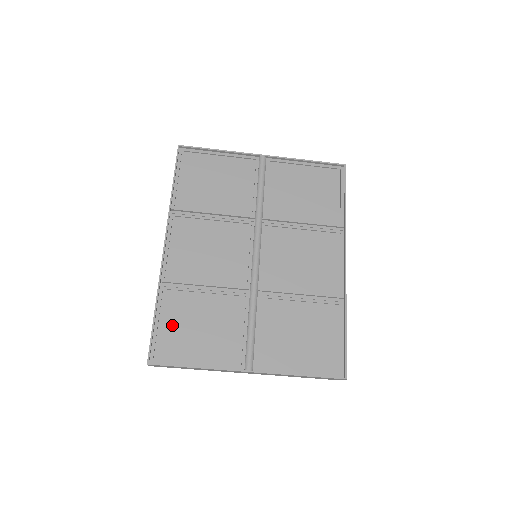
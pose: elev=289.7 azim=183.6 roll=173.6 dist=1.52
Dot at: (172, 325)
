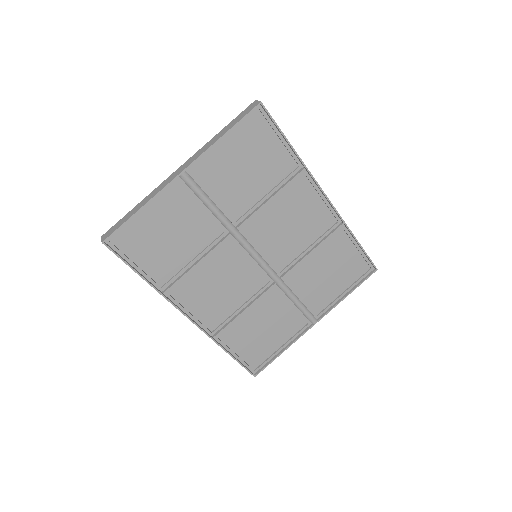
Dot at: (245, 347)
